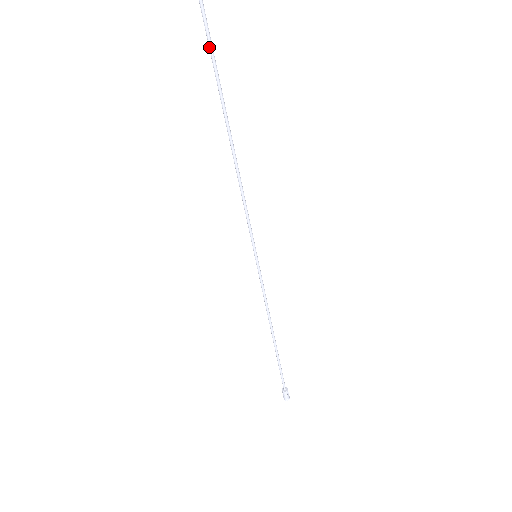
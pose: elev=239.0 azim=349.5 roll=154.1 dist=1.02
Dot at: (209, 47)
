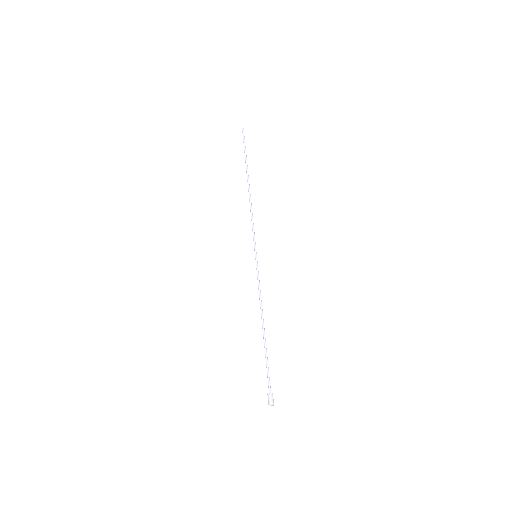
Dot at: (244, 144)
